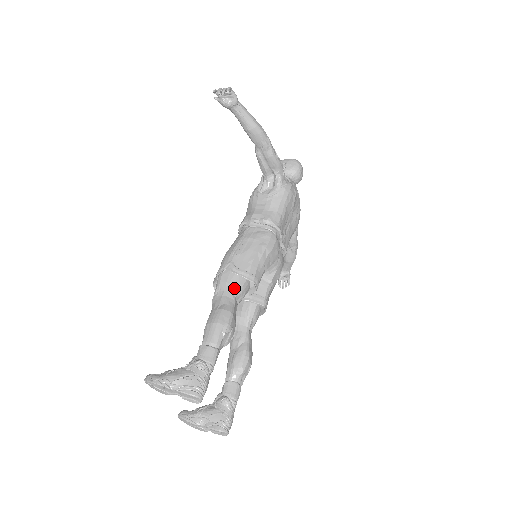
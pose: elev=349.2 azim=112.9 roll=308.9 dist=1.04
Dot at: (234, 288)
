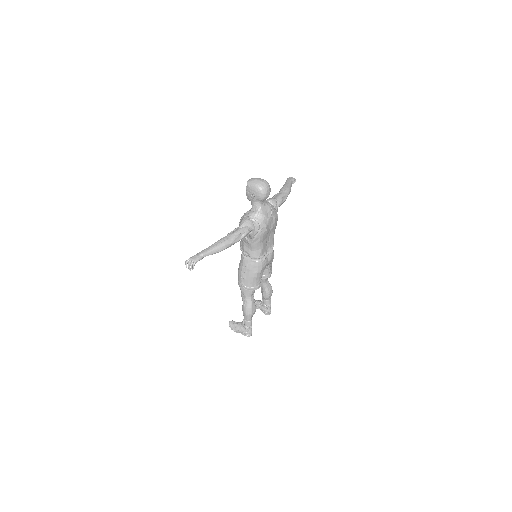
Dot at: (248, 295)
